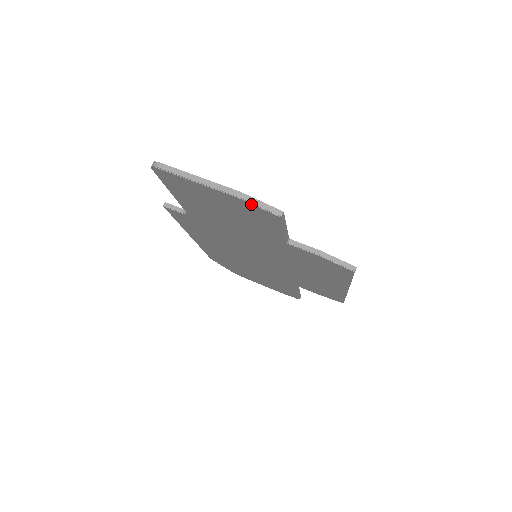
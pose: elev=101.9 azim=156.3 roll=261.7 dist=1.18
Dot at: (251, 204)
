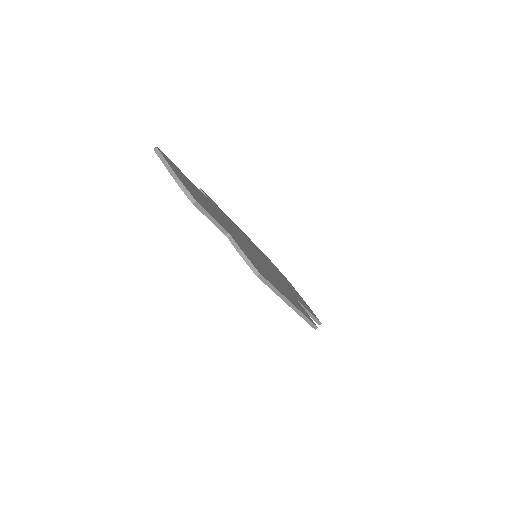
Dot at: (181, 189)
